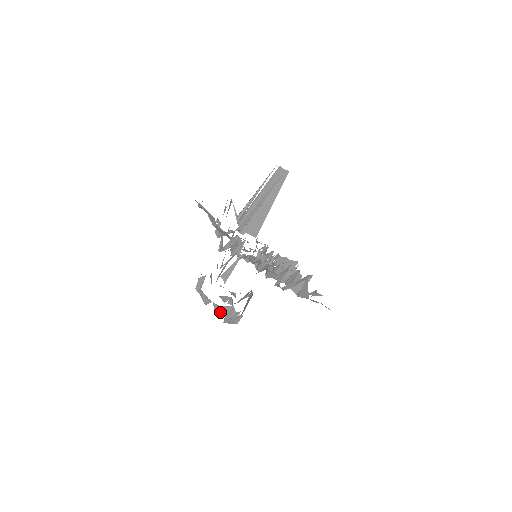
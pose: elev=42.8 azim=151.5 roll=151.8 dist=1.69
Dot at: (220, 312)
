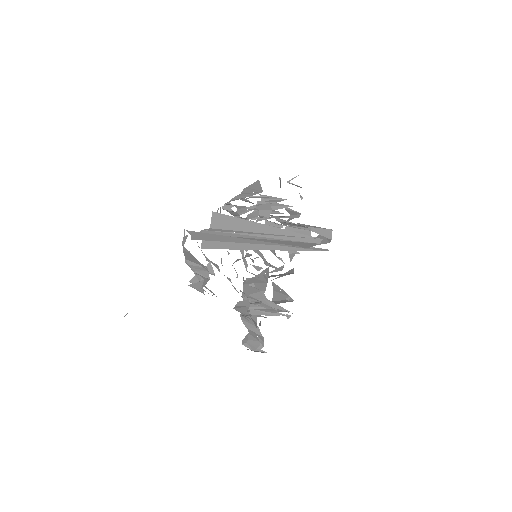
Dot at: occluded
